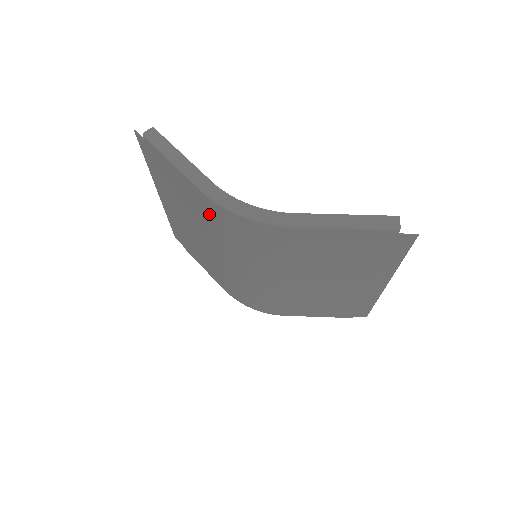
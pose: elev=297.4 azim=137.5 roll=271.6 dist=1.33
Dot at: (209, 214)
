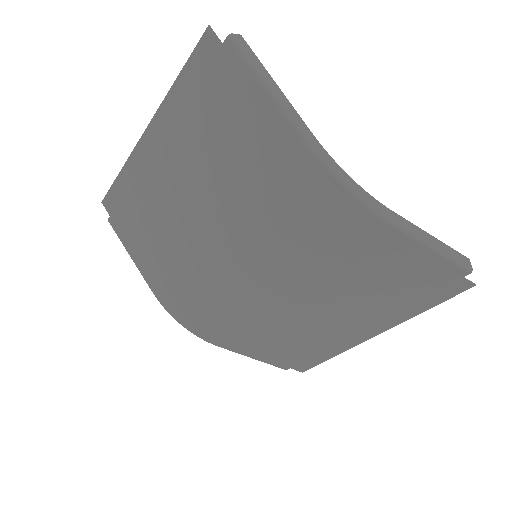
Dot at: (274, 172)
